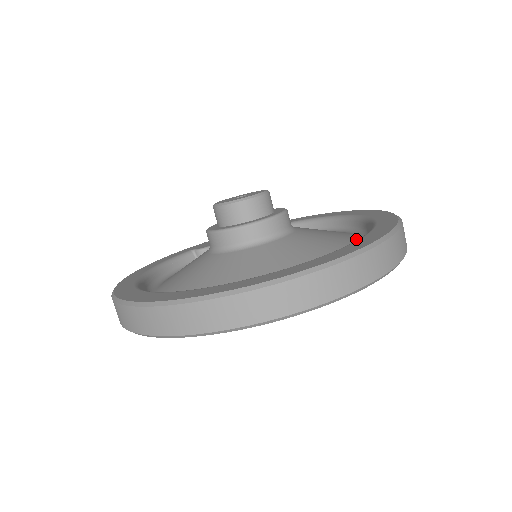
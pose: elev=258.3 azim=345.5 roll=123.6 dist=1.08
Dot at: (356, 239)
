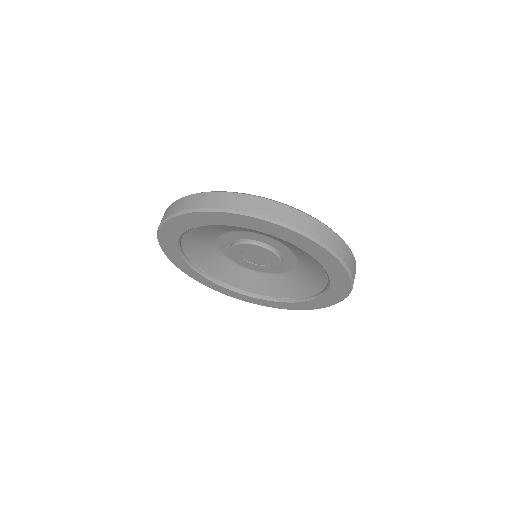
Dot at: occluded
